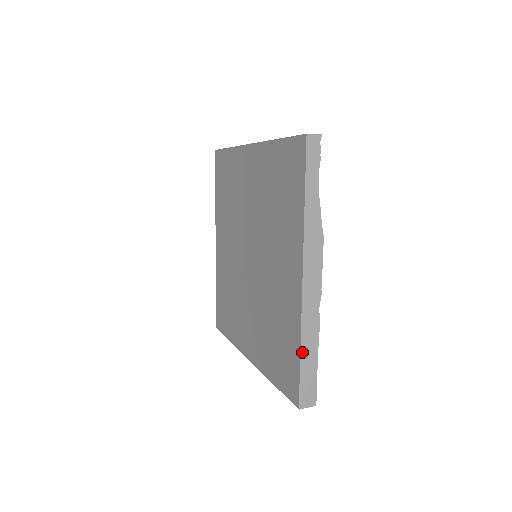
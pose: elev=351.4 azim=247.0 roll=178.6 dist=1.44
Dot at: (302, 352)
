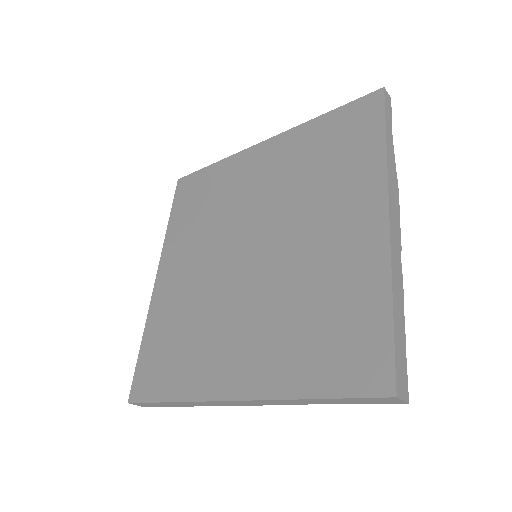
Dot at: (394, 306)
